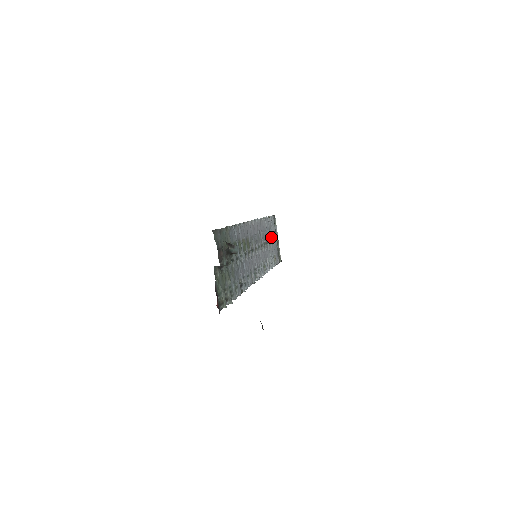
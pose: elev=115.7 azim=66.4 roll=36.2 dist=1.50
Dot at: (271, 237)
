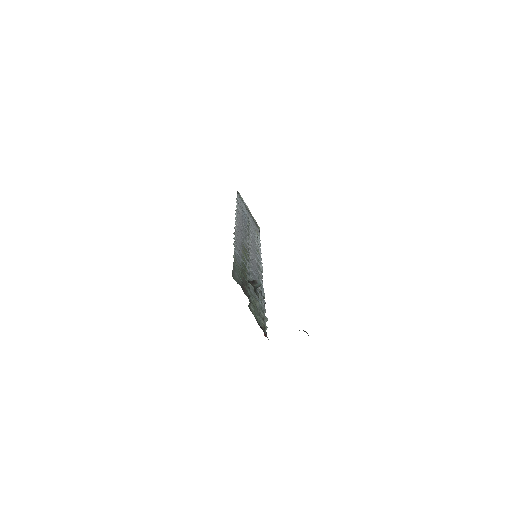
Dot at: occluded
